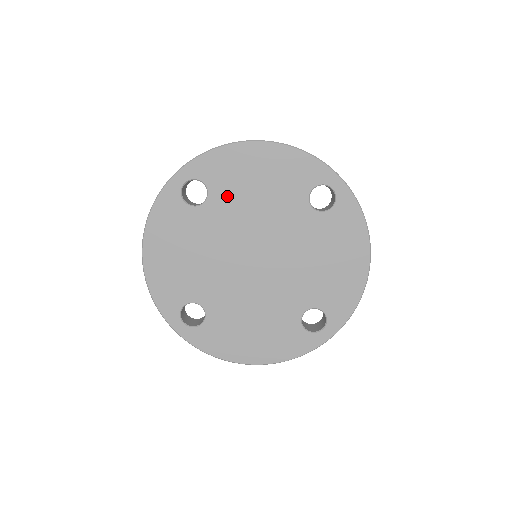
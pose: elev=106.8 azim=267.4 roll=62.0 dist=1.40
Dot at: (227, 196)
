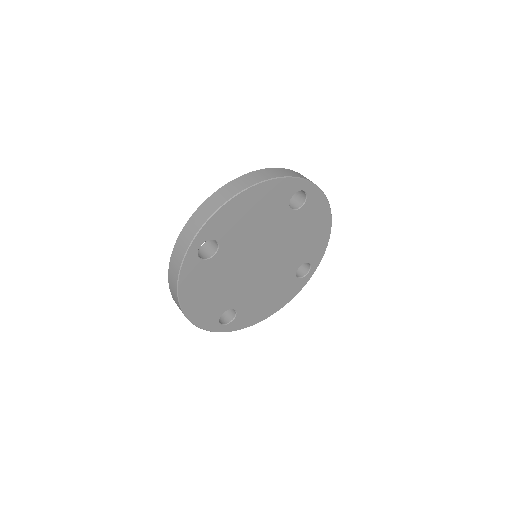
Dot at: (233, 238)
